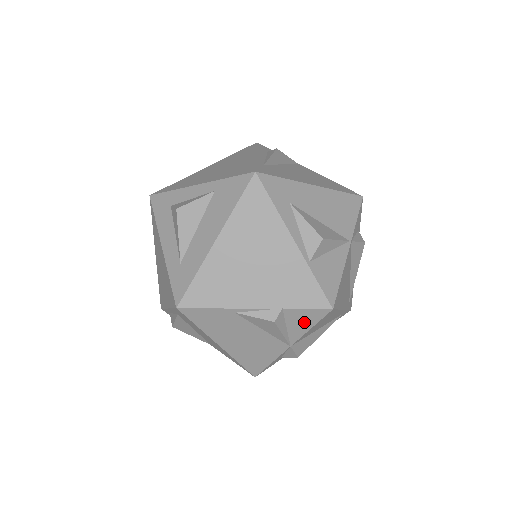
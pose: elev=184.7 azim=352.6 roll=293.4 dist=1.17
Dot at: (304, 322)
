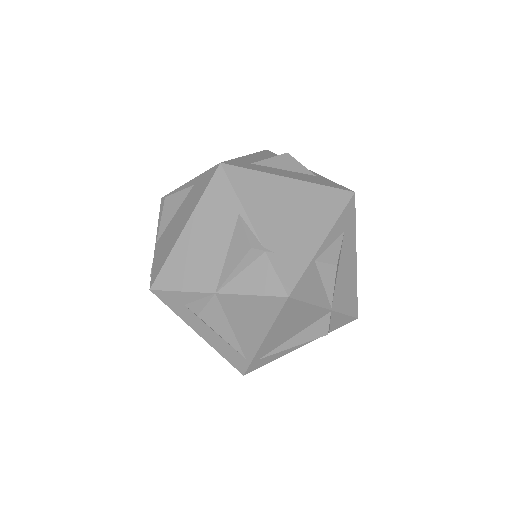
Dot at: (257, 283)
